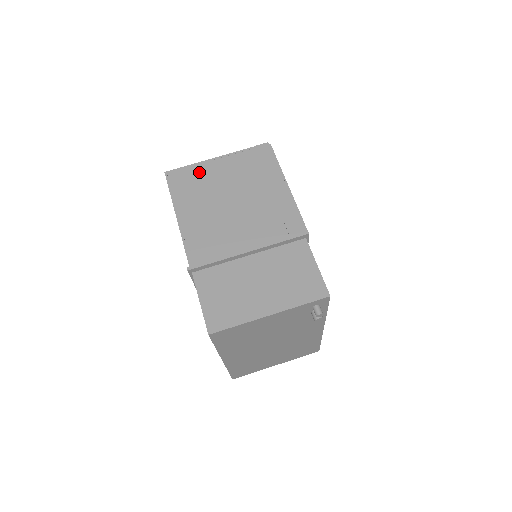
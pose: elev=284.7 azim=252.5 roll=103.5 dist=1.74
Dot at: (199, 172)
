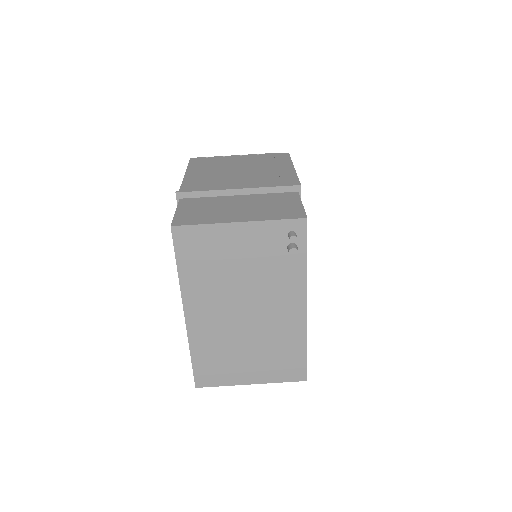
Dot at: (219, 159)
